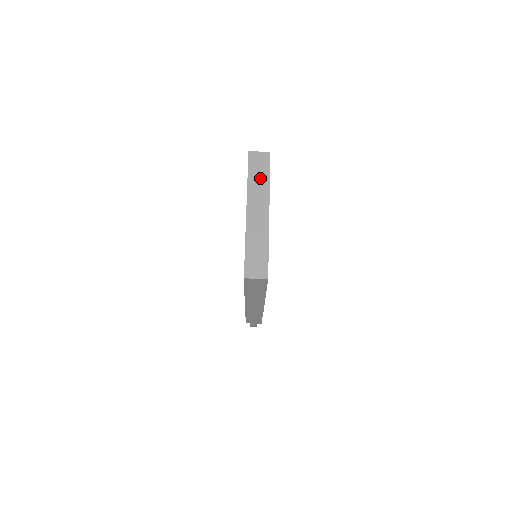
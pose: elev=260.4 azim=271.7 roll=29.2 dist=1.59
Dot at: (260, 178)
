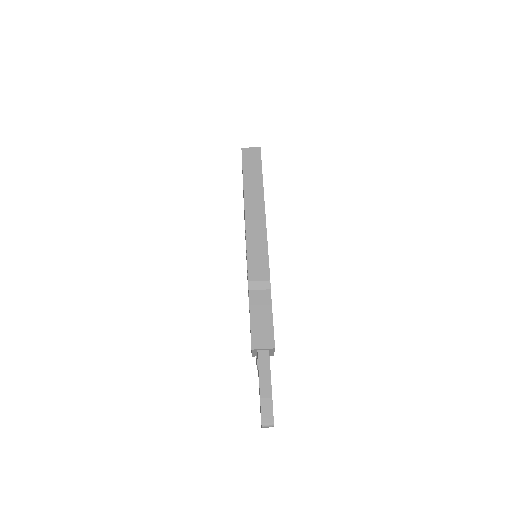
Dot at: occluded
